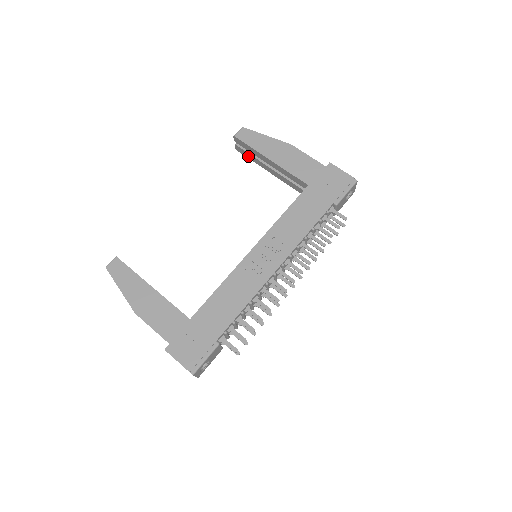
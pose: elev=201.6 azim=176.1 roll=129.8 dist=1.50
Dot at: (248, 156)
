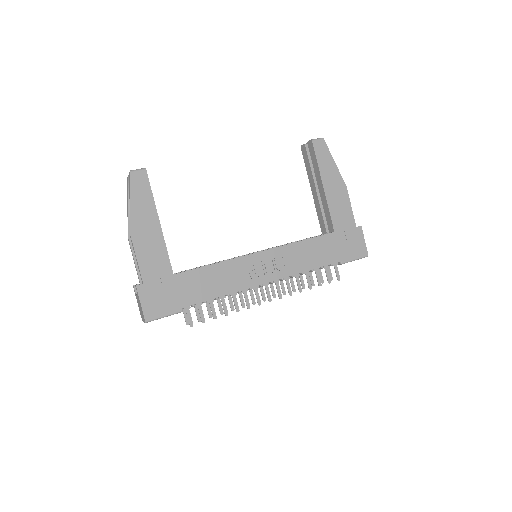
Dot at: (306, 162)
